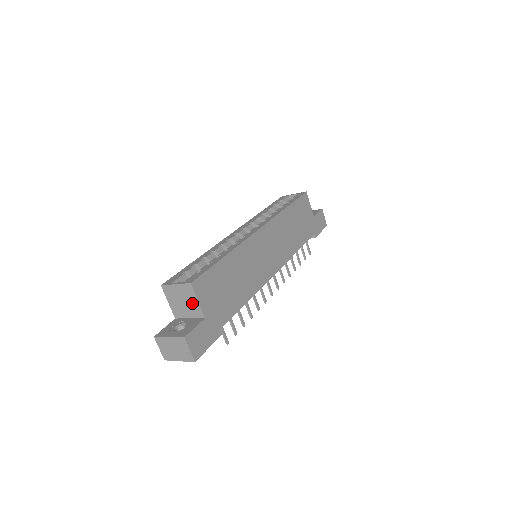
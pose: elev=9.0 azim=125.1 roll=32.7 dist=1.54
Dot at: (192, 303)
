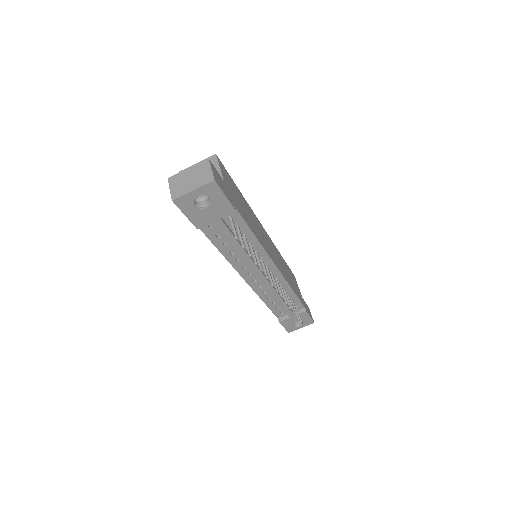
Dot at: occluded
